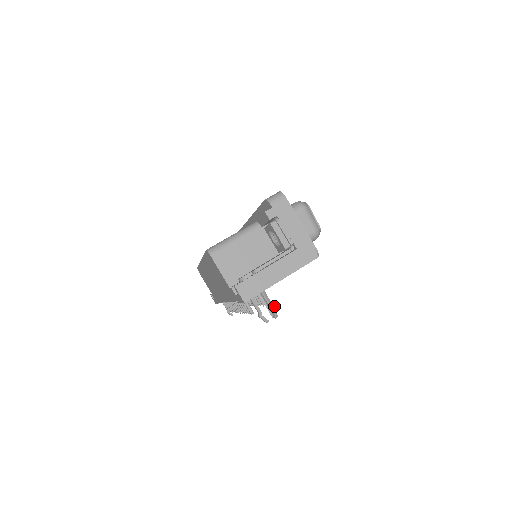
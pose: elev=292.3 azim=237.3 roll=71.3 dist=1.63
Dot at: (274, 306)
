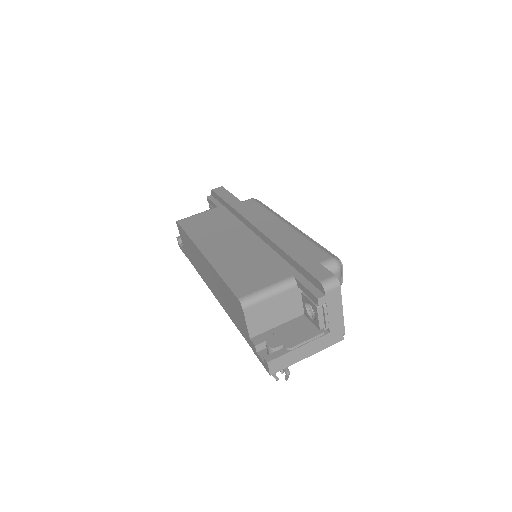
Dot at: occluded
